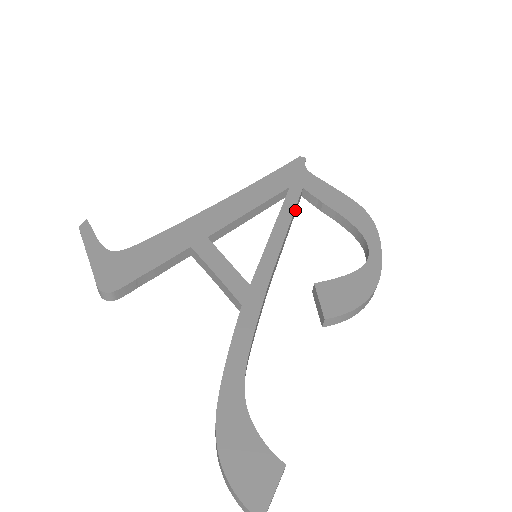
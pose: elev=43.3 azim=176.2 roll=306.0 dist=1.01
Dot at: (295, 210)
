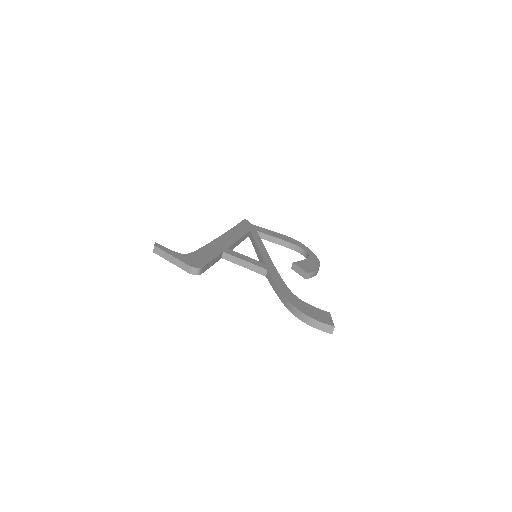
Dot at: occluded
